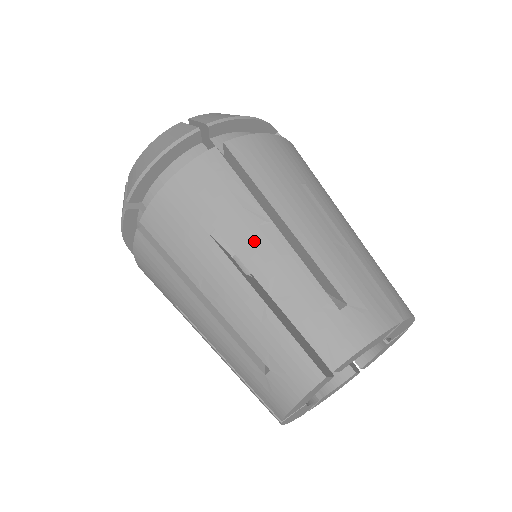
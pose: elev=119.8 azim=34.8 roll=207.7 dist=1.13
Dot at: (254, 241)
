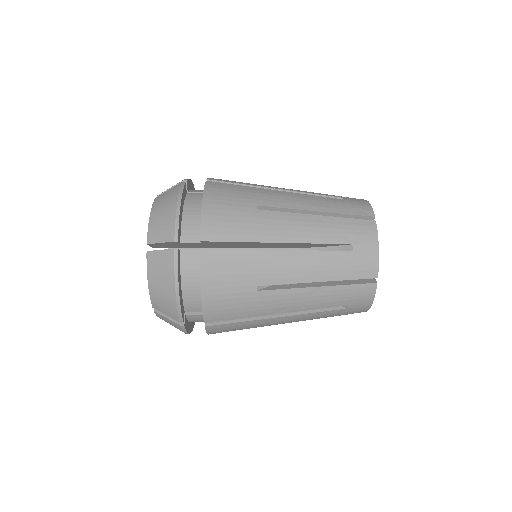
Dot at: (282, 269)
